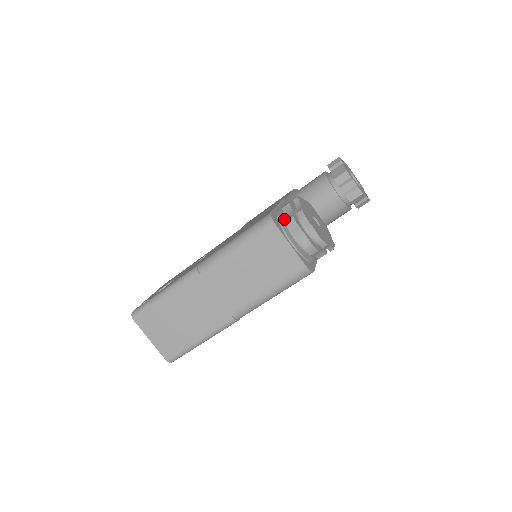
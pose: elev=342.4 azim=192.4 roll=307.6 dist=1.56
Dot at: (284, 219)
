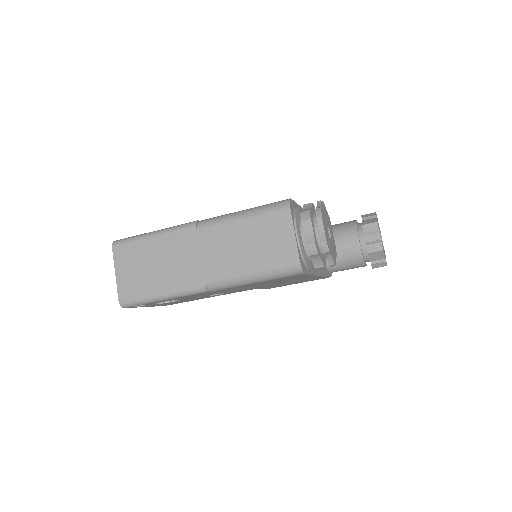
Dot at: occluded
